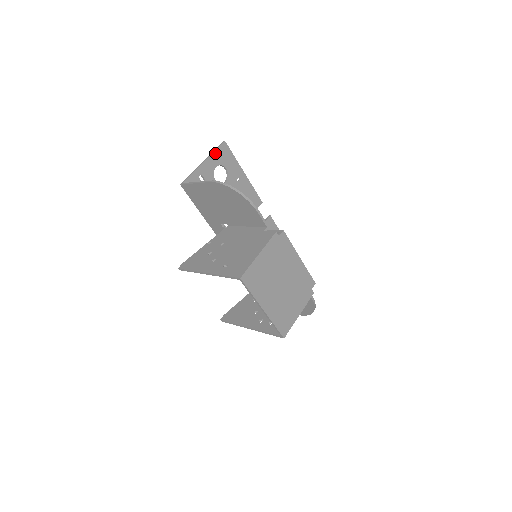
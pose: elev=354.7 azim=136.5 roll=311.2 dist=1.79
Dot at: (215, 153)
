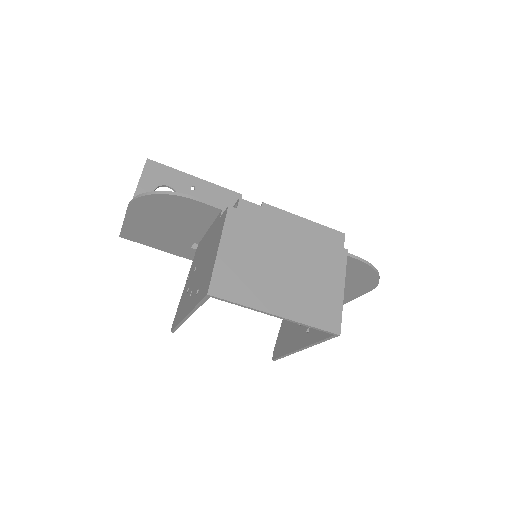
Dot at: (143, 178)
